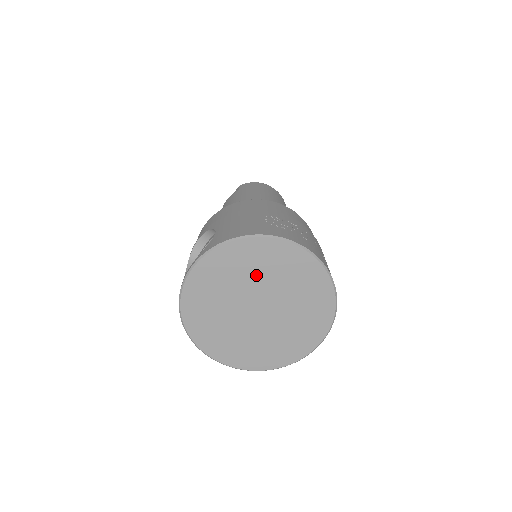
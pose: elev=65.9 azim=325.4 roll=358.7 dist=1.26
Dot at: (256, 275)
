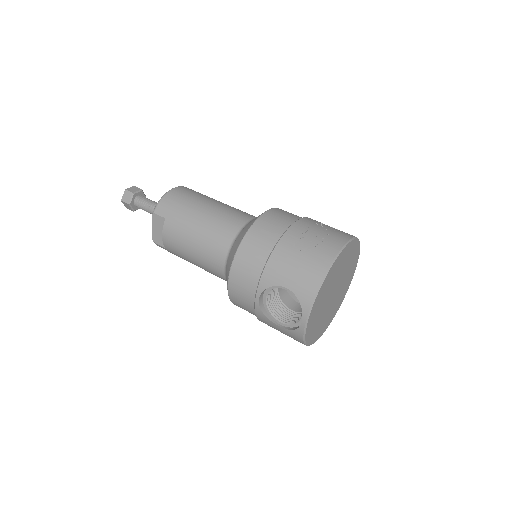
Dot at: (332, 283)
